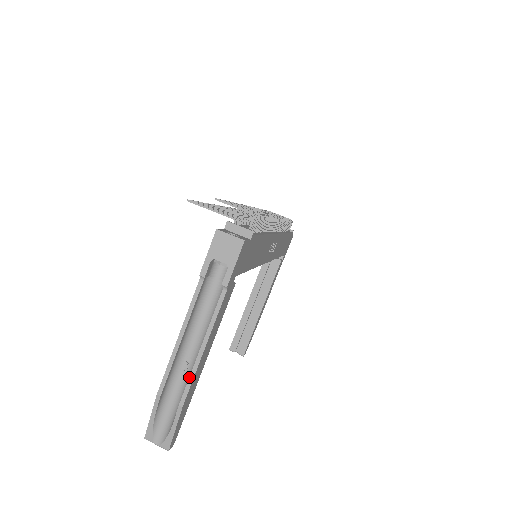
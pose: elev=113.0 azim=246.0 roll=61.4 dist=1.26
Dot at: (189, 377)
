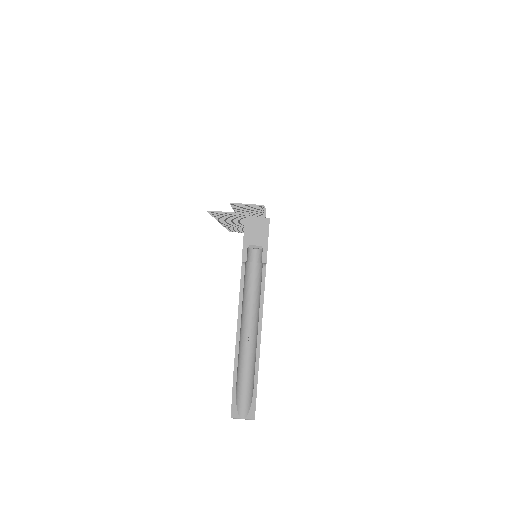
Dot at: (256, 347)
